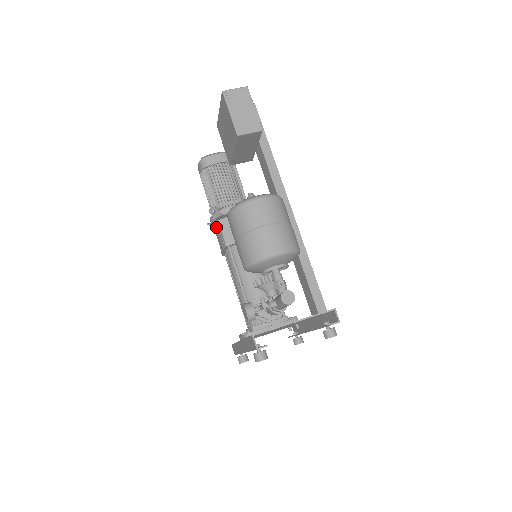
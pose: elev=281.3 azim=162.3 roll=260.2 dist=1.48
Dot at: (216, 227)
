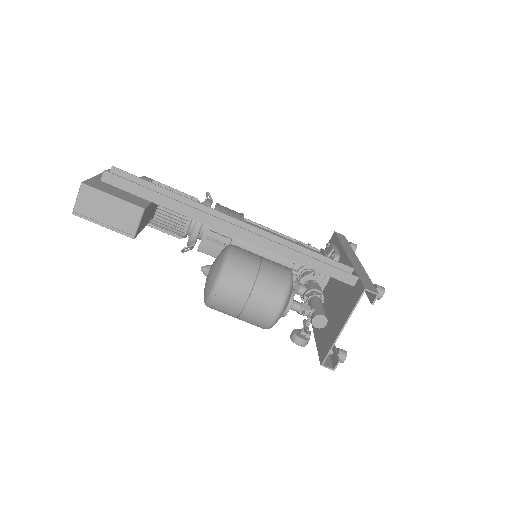
Dot at: occluded
